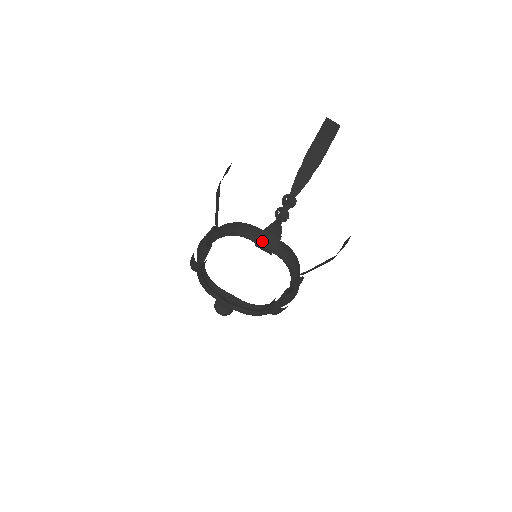
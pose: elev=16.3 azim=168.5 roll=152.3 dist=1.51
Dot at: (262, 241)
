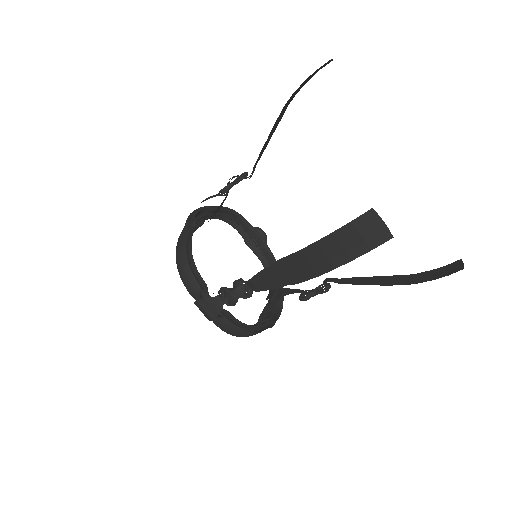
Dot at: (196, 305)
